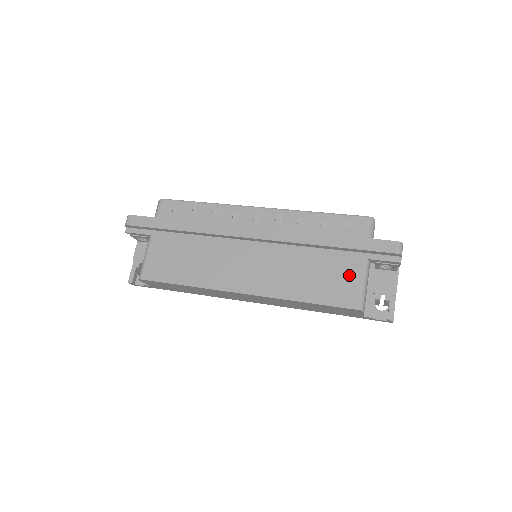
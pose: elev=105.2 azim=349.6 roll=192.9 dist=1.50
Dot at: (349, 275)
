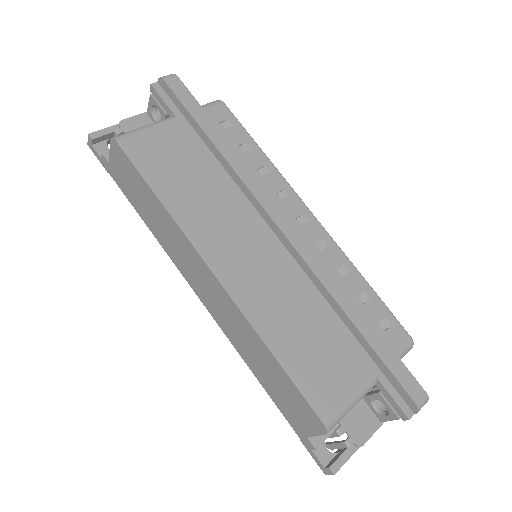
Dot at: (346, 376)
